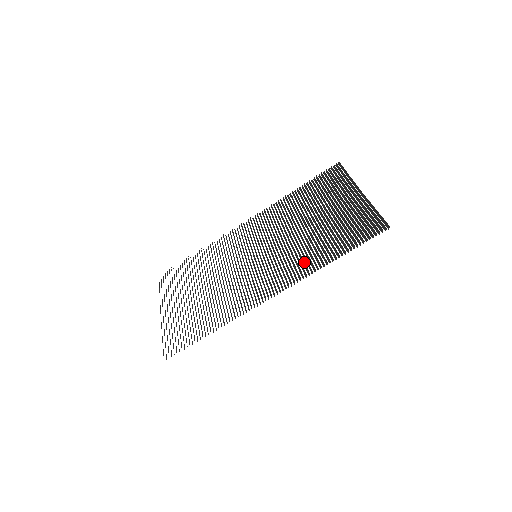
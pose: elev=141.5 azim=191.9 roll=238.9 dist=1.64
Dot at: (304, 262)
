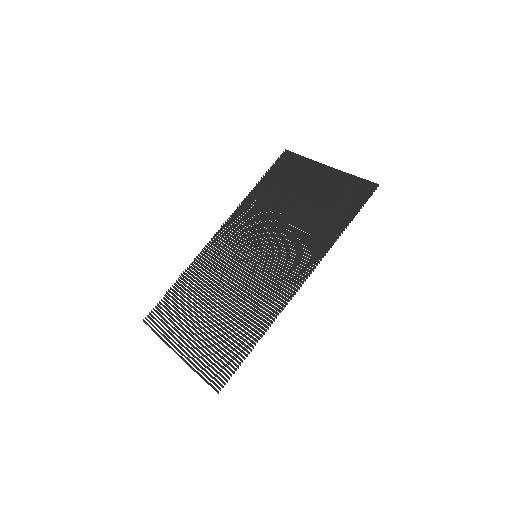
Dot at: (316, 241)
